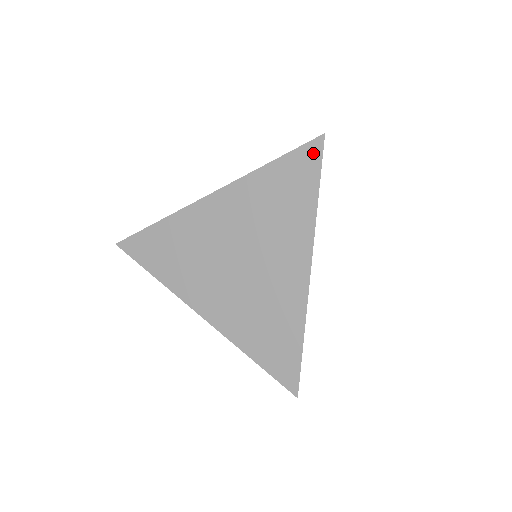
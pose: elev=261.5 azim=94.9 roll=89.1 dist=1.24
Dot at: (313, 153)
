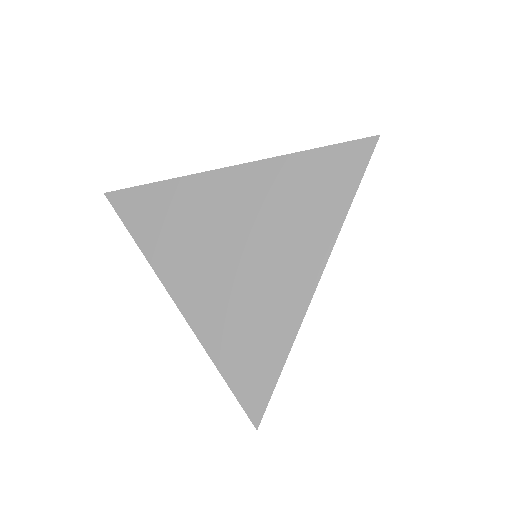
Dot at: (360, 153)
